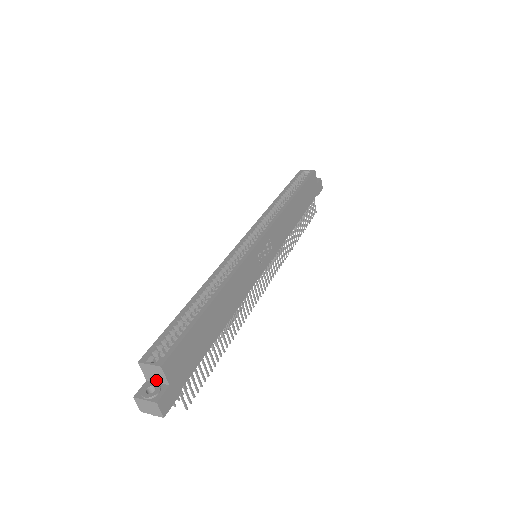
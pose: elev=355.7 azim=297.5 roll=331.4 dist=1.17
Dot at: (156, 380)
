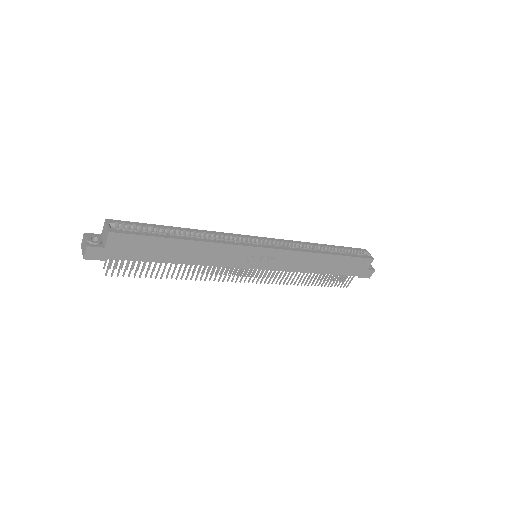
Dot at: (103, 238)
